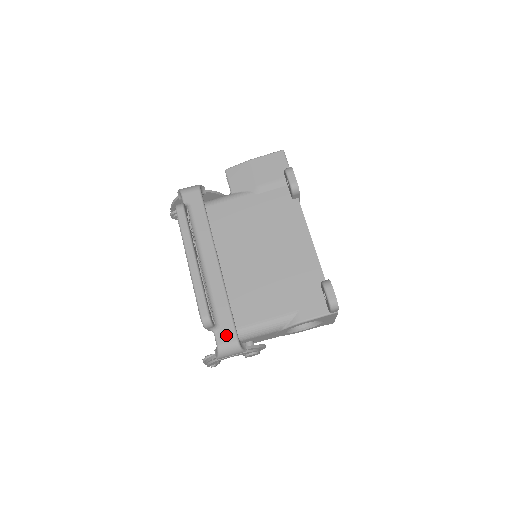
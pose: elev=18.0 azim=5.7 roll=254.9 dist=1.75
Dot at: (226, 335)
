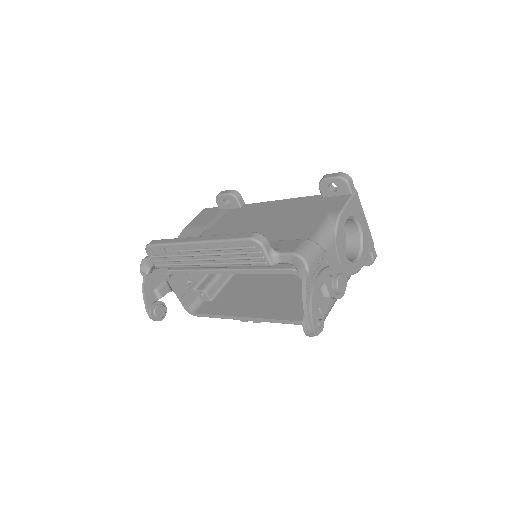
Dot at: (291, 246)
